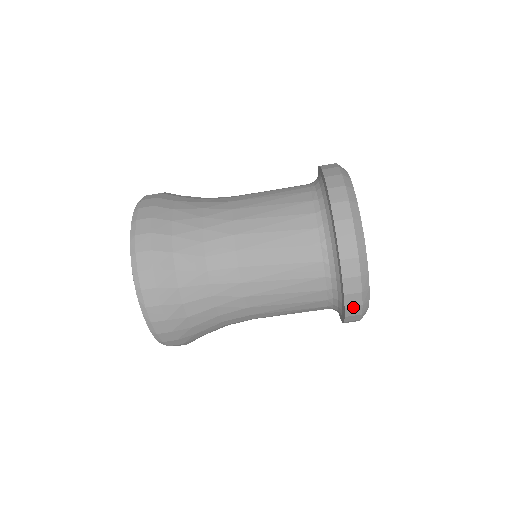
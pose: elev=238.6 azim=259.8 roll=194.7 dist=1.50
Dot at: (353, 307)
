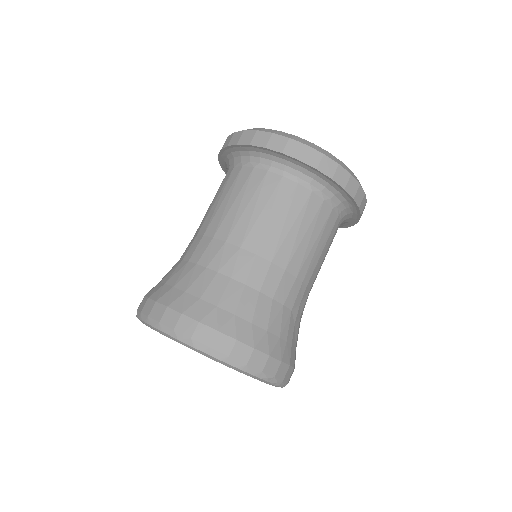
Dot at: (304, 154)
